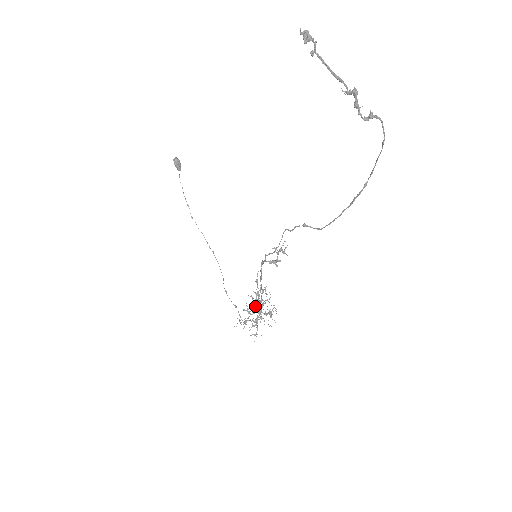
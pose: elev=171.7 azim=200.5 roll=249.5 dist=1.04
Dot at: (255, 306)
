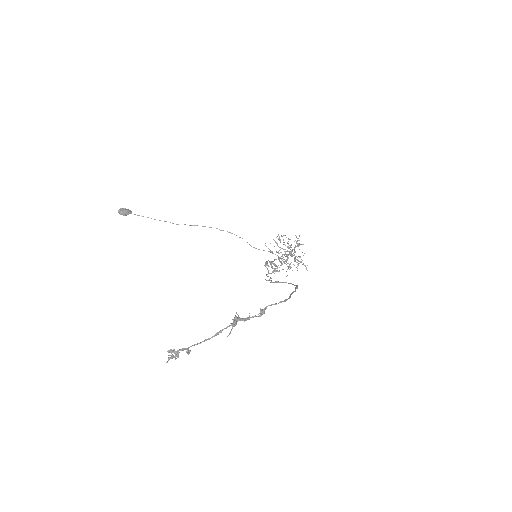
Dot at: (286, 261)
